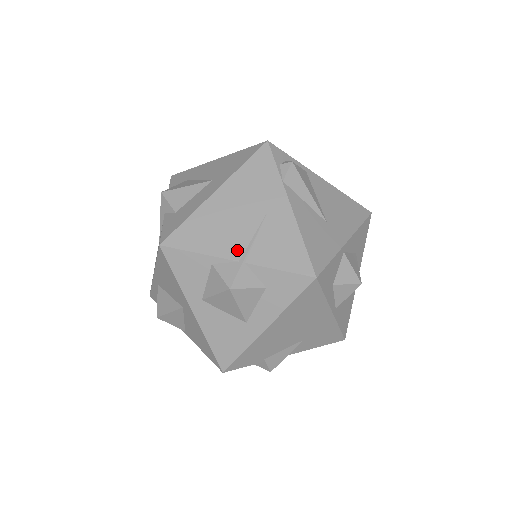
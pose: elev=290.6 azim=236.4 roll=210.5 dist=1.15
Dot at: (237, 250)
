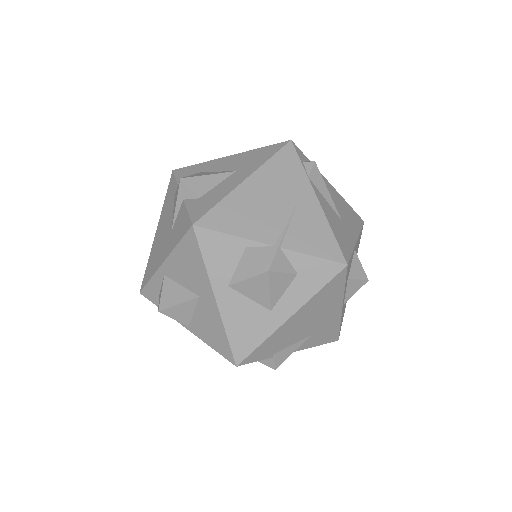
Dot at: (272, 235)
